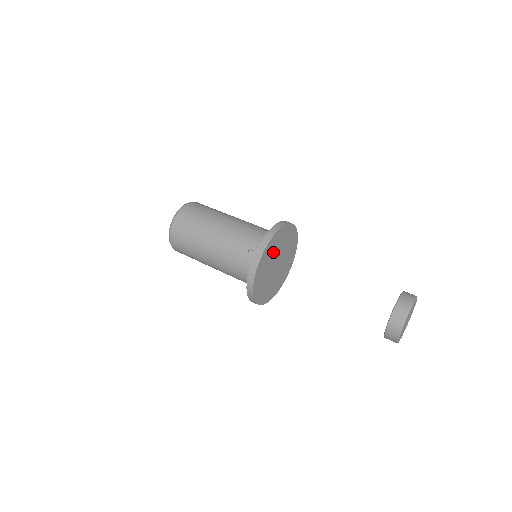
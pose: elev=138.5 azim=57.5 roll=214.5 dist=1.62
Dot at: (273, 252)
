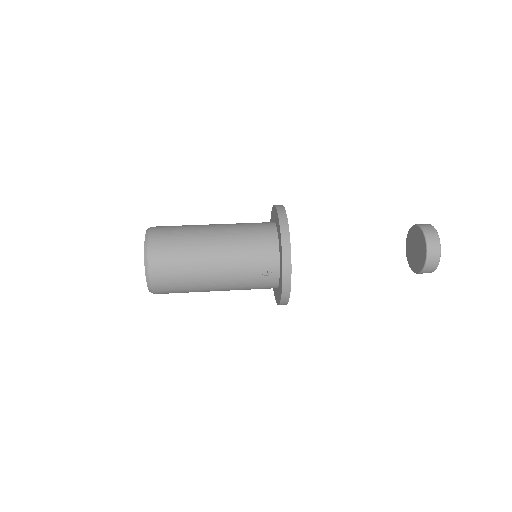
Dot at: occluded
